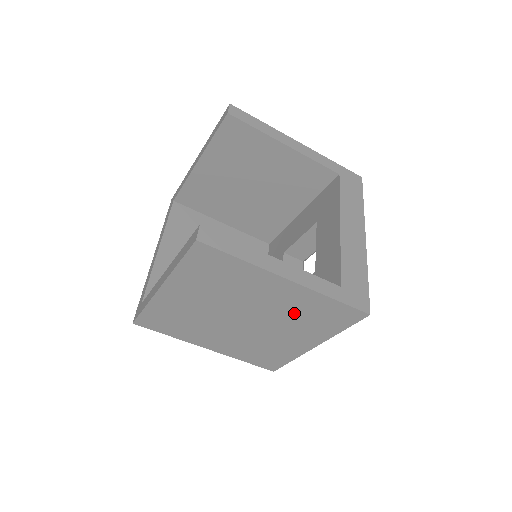
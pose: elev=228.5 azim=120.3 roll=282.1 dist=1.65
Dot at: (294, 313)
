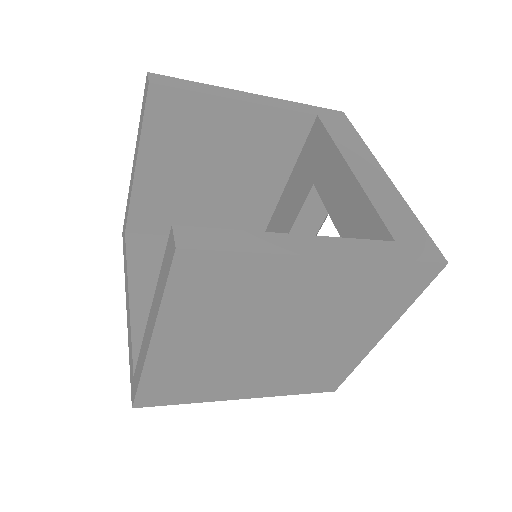
Dot at: (345, 303)
